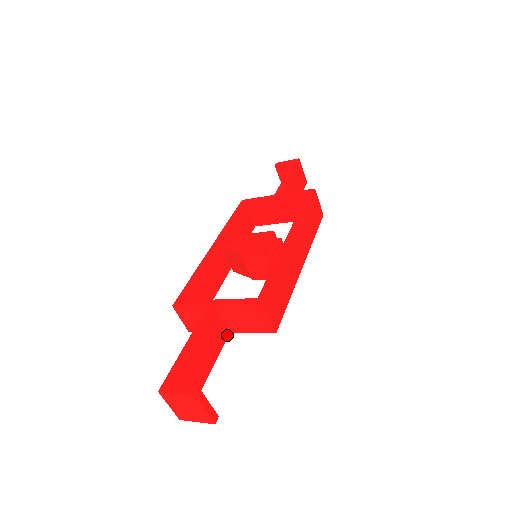
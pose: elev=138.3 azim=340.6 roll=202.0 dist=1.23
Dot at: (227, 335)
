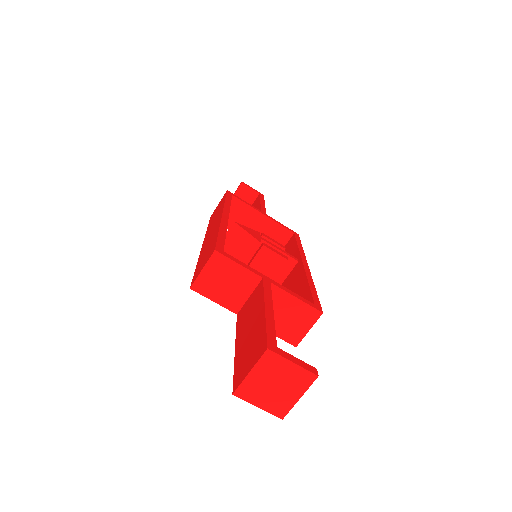
Dot at: occluded
